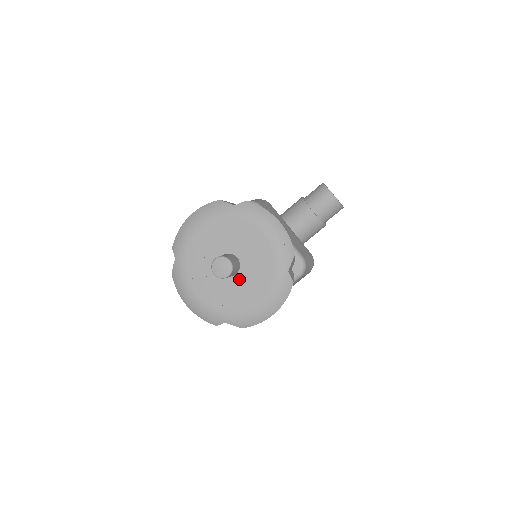
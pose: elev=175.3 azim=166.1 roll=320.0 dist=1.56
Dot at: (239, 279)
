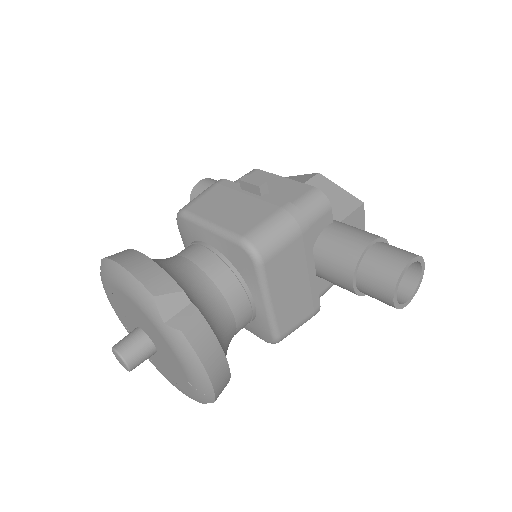
Dot at: (154, 354)
